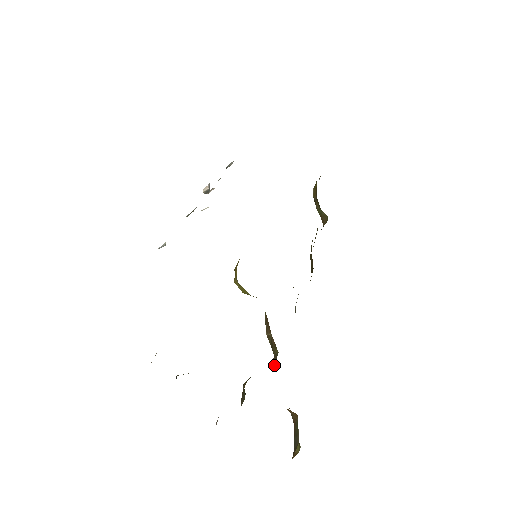
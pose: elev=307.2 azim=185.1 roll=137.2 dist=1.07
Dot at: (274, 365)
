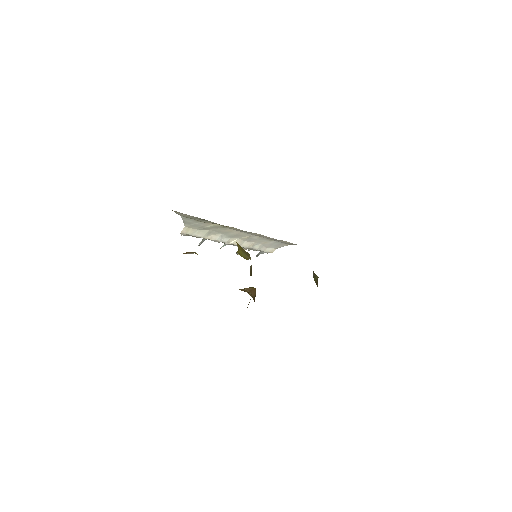
Dot at: occluded
